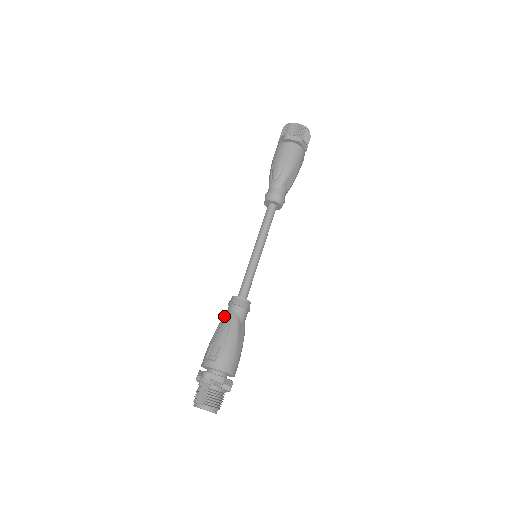
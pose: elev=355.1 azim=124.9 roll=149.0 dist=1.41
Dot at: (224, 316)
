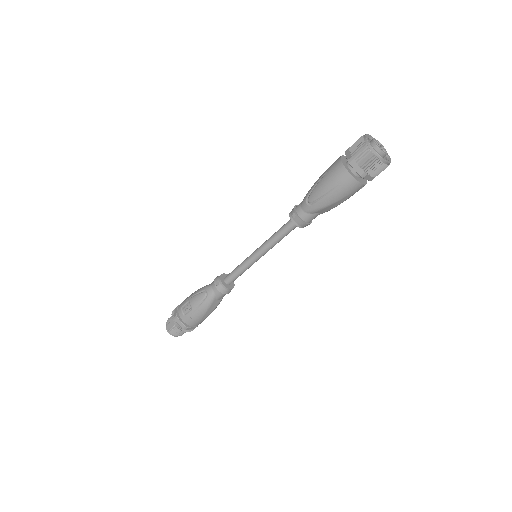
Dot at: (207, 287)
